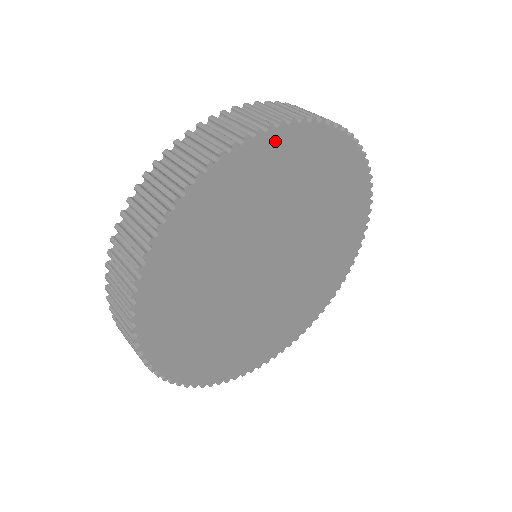
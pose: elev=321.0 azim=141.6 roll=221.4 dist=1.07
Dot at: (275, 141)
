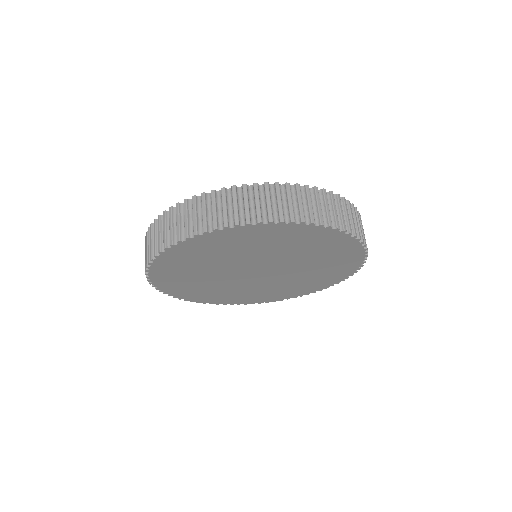
Dot at: (168, 257)
